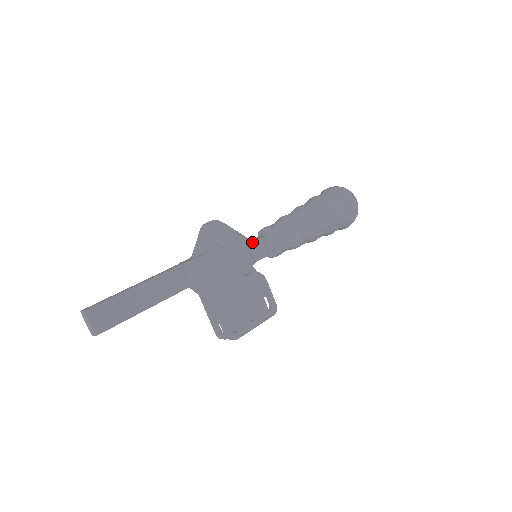
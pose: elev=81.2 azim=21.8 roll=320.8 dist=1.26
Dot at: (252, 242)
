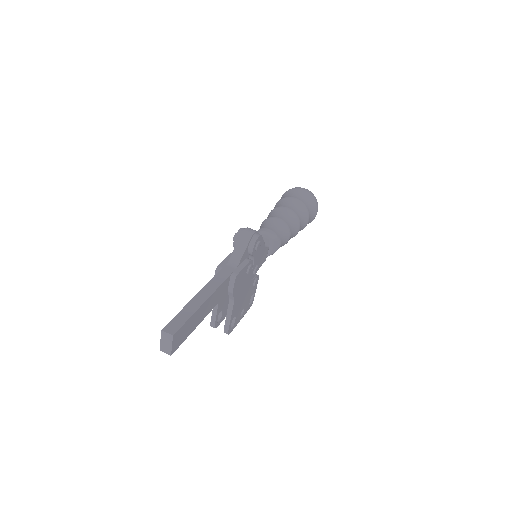
Dot at: (265, 250)
